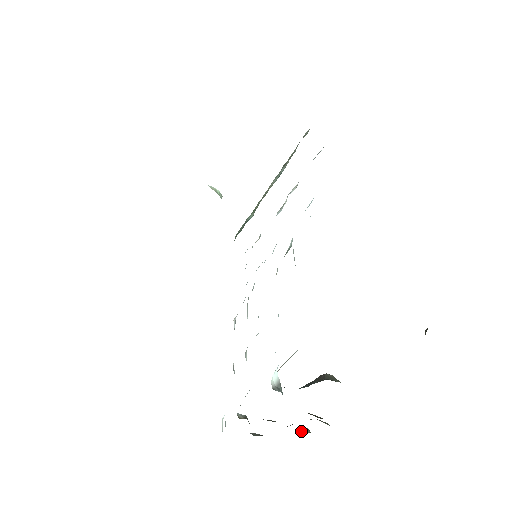
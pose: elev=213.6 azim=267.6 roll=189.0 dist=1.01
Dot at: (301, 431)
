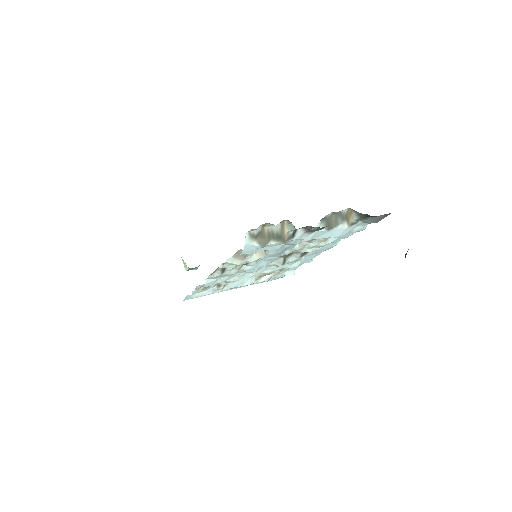
Dot at: occluded
